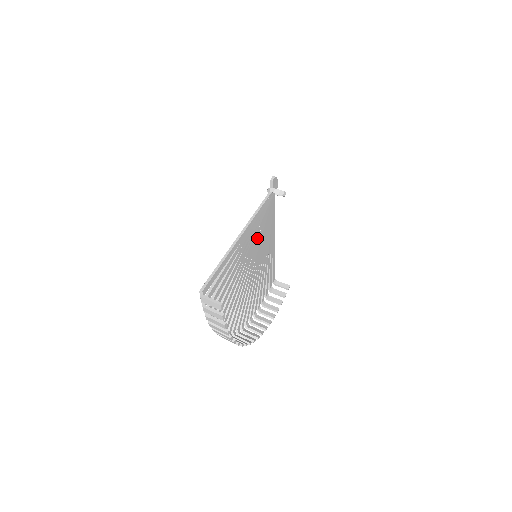
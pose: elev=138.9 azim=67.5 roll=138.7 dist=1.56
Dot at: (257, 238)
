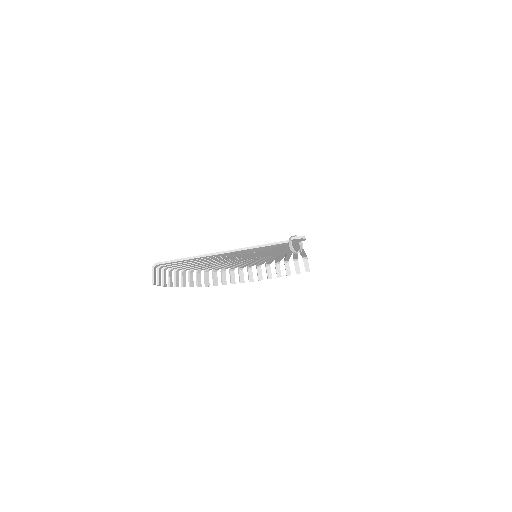
Dot at: (258, 252)
